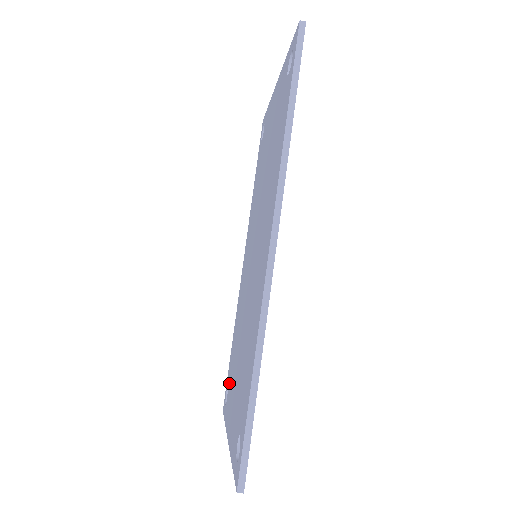
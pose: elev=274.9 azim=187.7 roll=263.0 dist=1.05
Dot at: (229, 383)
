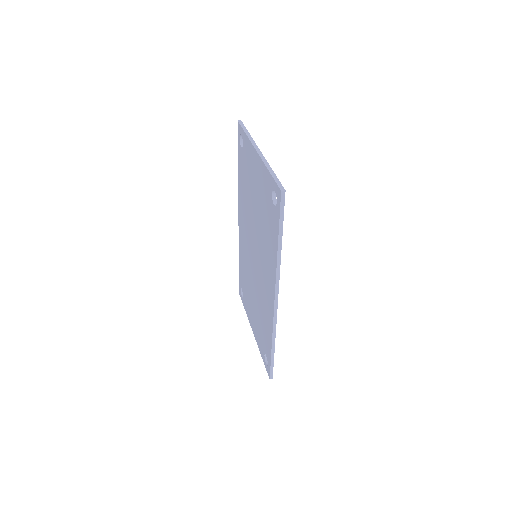
Dot at: (243, 291)
